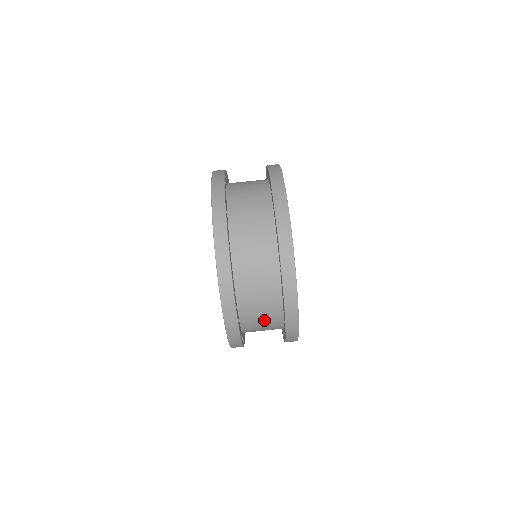
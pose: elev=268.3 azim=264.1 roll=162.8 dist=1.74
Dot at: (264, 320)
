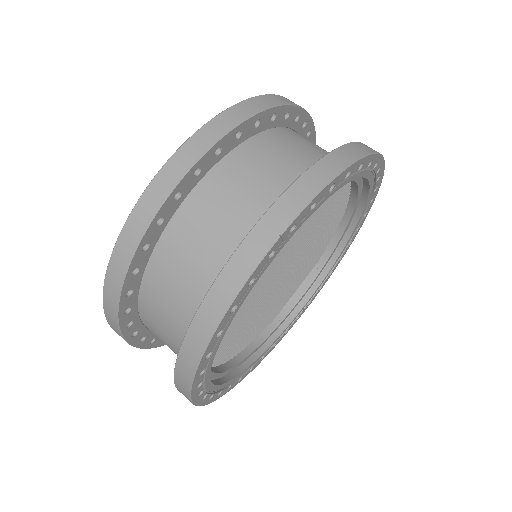
Dot at: (179, 295)
